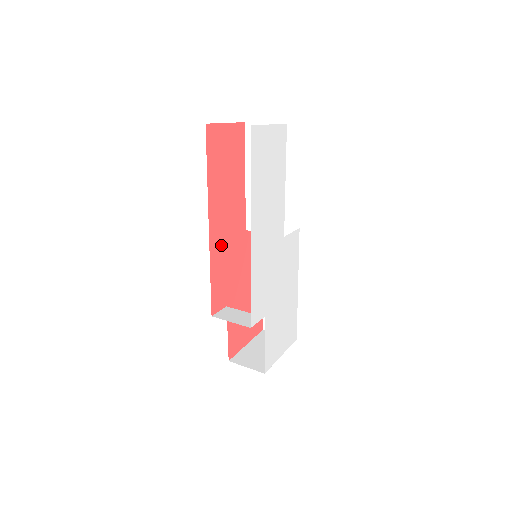
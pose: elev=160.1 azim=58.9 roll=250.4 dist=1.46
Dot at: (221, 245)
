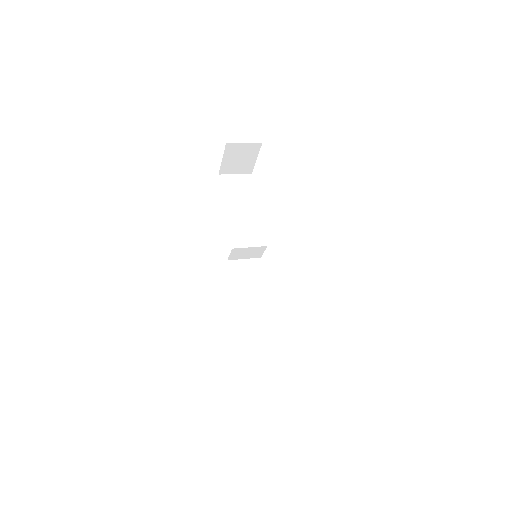
Dot at: occluded
